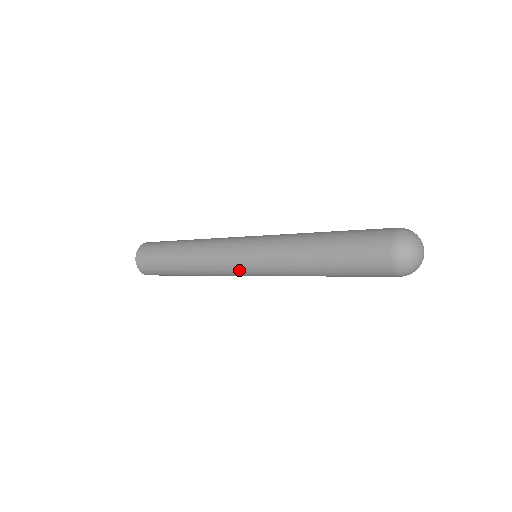
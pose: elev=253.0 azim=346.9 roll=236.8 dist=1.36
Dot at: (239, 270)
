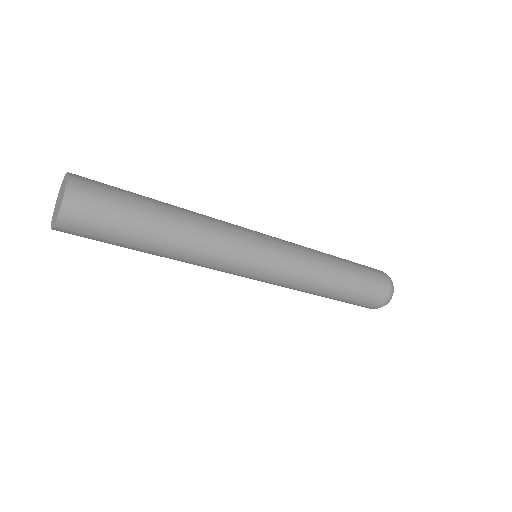
Dot at: (241, 276)
